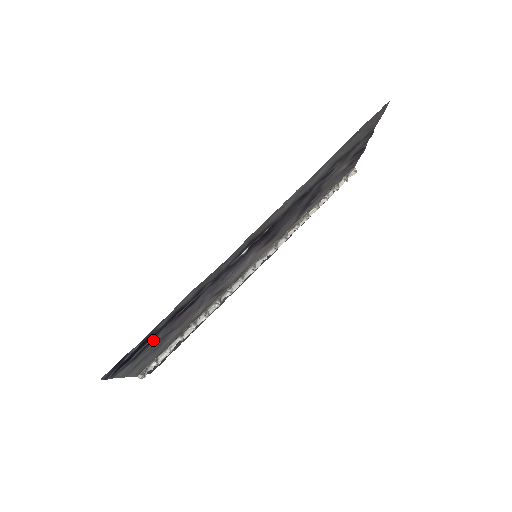
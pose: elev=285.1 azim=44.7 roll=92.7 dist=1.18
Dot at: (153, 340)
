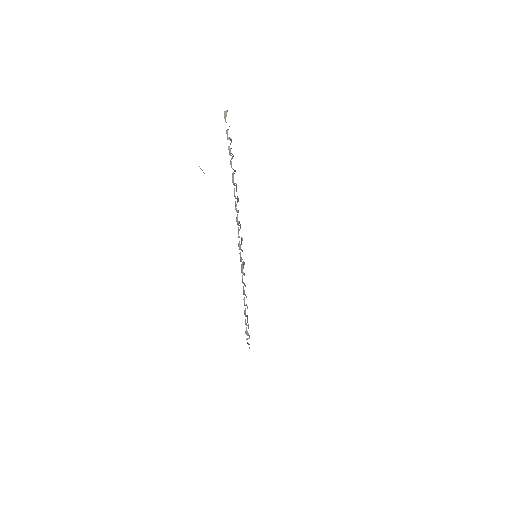
Dot at: occluded
